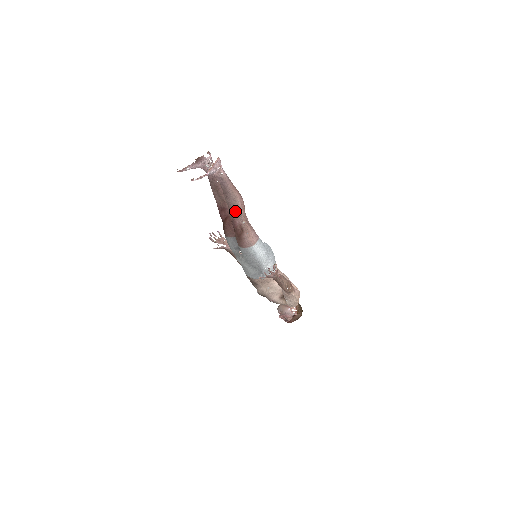
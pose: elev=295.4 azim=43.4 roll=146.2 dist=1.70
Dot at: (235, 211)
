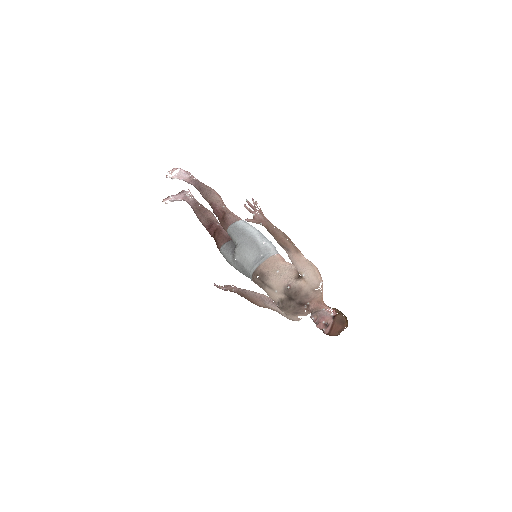
Dot at: (212, 198)
